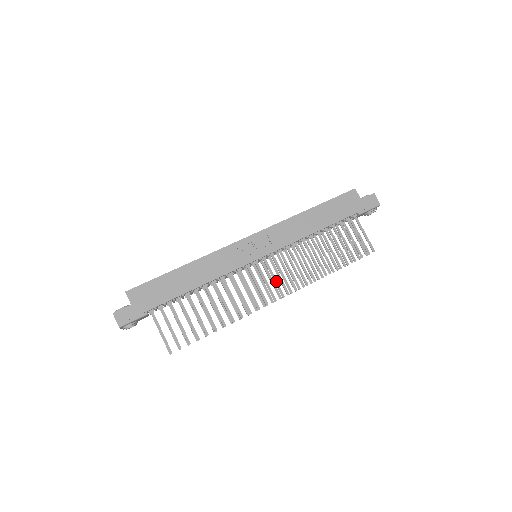
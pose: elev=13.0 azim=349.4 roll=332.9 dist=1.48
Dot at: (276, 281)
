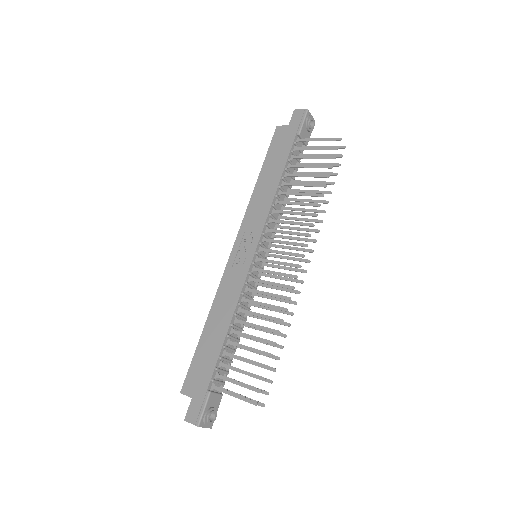
Dot at: (285, 253)
